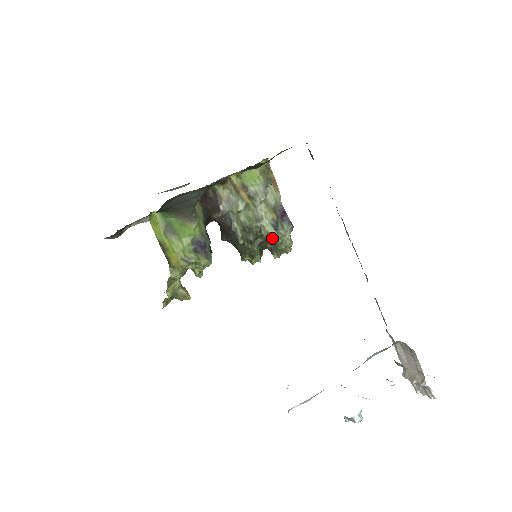
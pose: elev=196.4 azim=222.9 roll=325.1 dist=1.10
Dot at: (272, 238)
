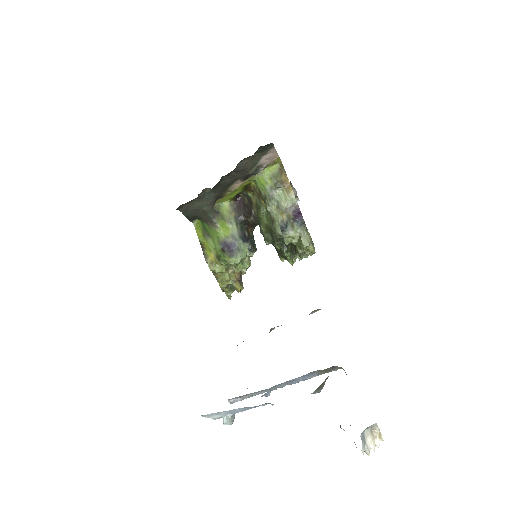
Dot at: (286, 239)
